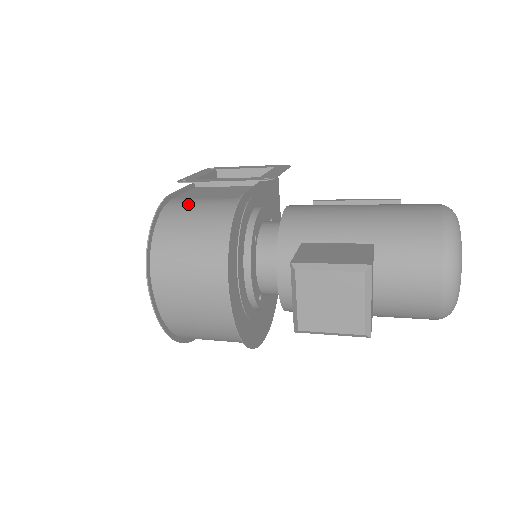
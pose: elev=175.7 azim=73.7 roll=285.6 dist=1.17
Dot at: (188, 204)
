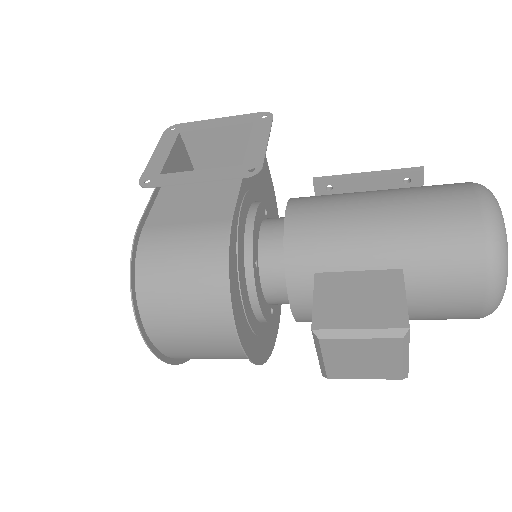
Dot at: (166, 241)
